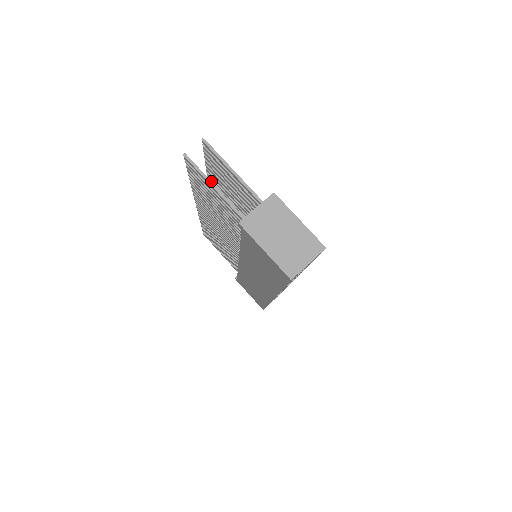
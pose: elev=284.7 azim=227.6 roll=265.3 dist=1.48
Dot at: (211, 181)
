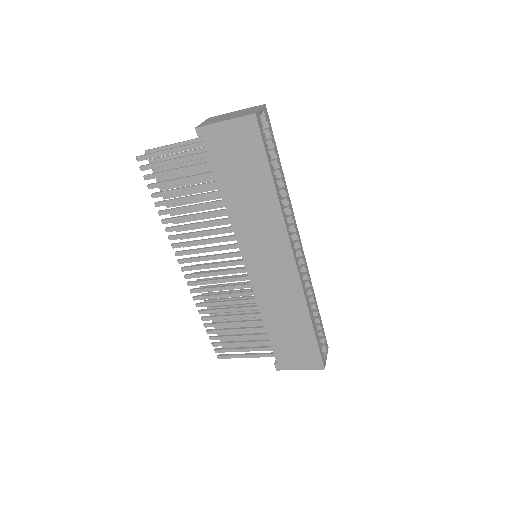
Dot at: (164, 150)
